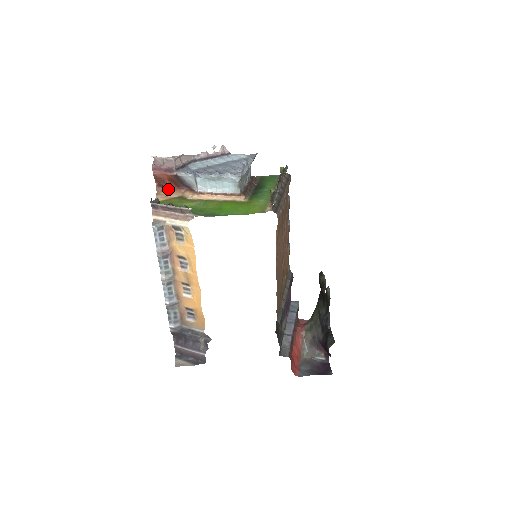
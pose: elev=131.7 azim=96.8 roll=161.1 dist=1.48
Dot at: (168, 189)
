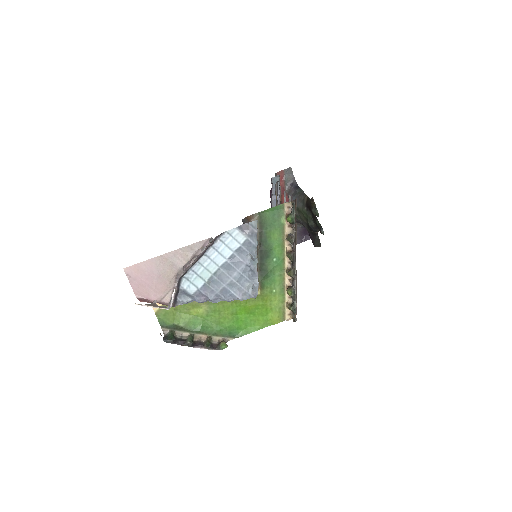
Dot at: occluded
